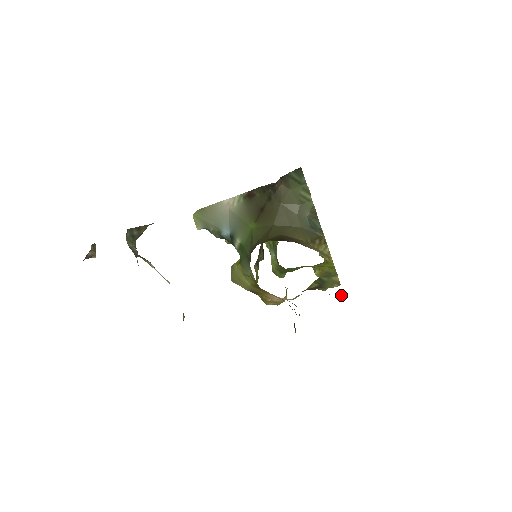
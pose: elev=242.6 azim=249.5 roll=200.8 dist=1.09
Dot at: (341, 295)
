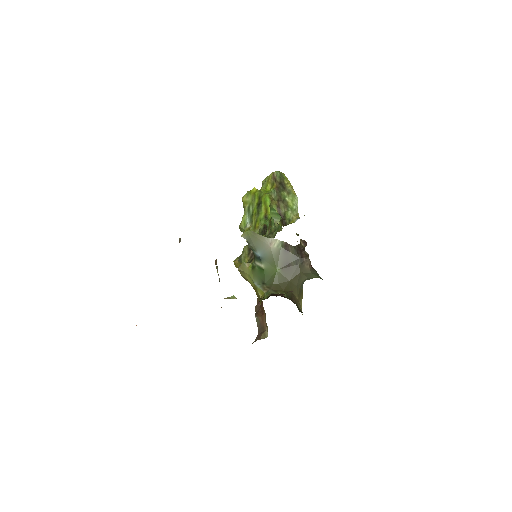
Dot at: occluded
